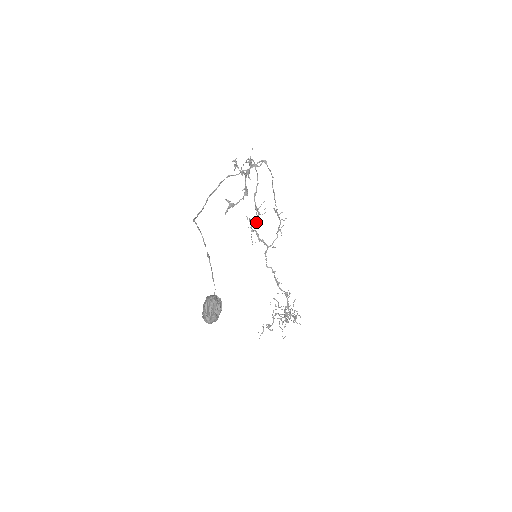
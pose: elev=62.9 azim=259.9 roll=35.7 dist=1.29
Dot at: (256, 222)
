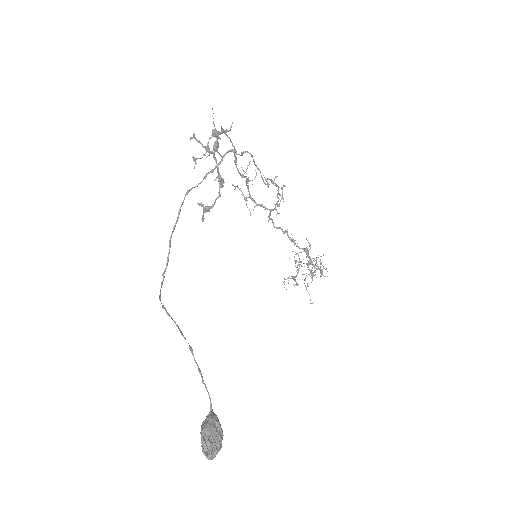
Dot at: (247, 187)
